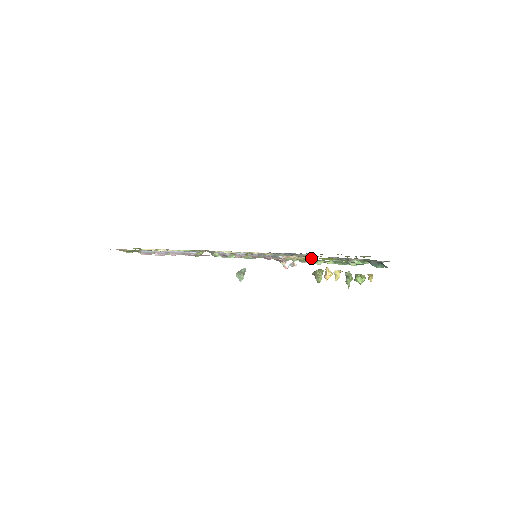
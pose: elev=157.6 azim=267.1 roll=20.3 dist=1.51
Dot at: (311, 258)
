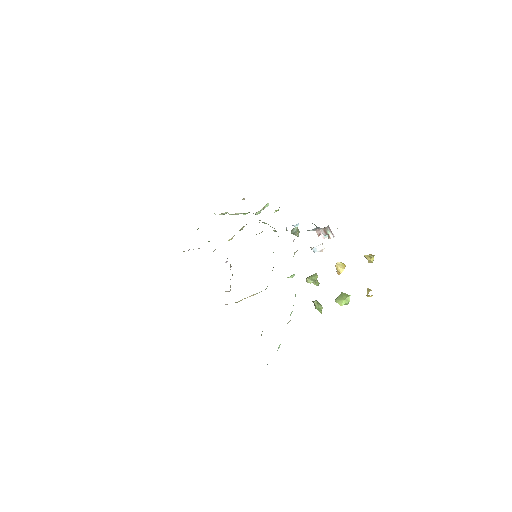
Dot at: occluded
